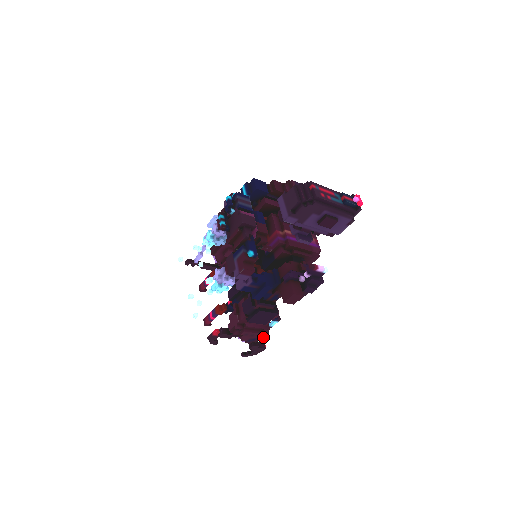
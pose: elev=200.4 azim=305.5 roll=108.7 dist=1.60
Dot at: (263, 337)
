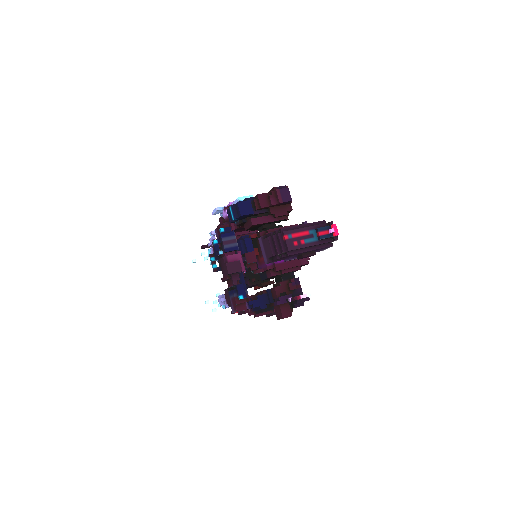
Dot at: occluded
